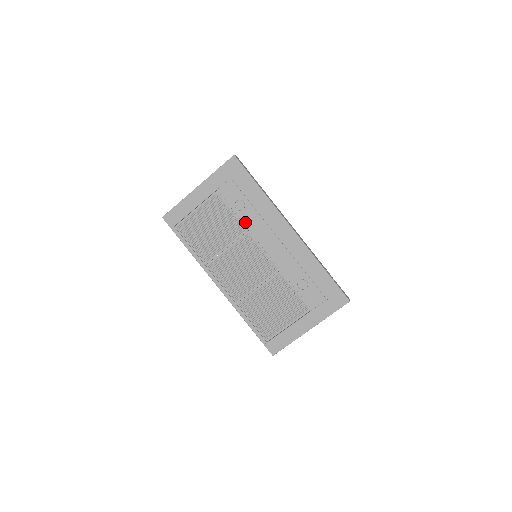
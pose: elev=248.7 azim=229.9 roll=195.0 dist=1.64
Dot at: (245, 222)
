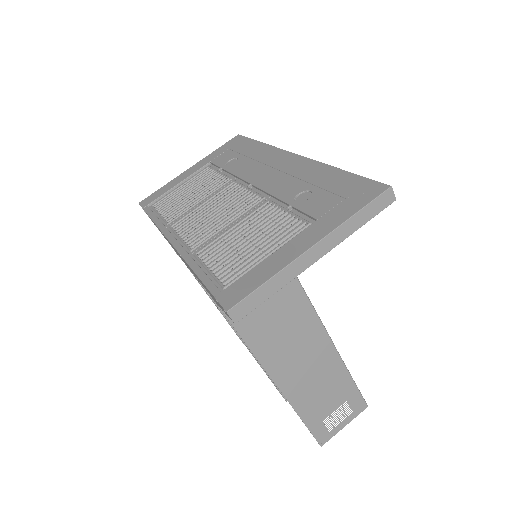
Dot at: (233, 171)
